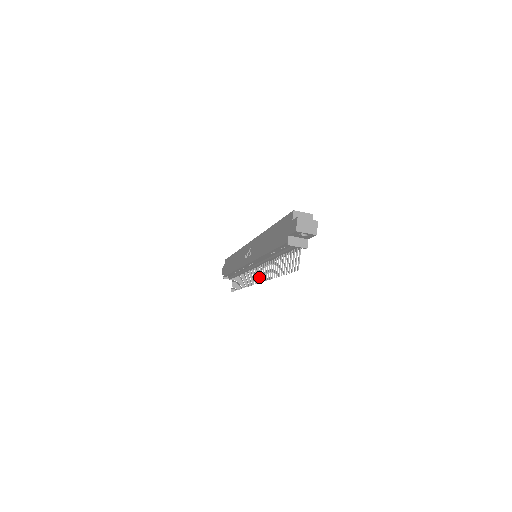
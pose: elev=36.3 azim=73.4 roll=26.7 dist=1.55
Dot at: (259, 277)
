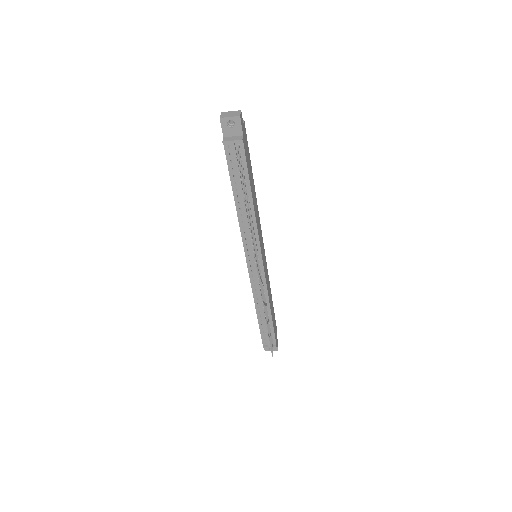
Dot at: (257, 263)
